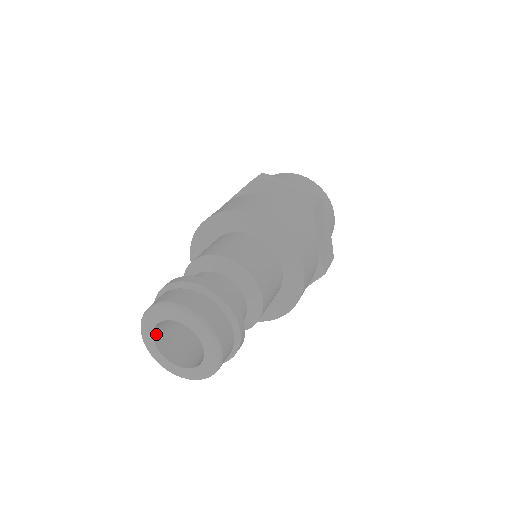
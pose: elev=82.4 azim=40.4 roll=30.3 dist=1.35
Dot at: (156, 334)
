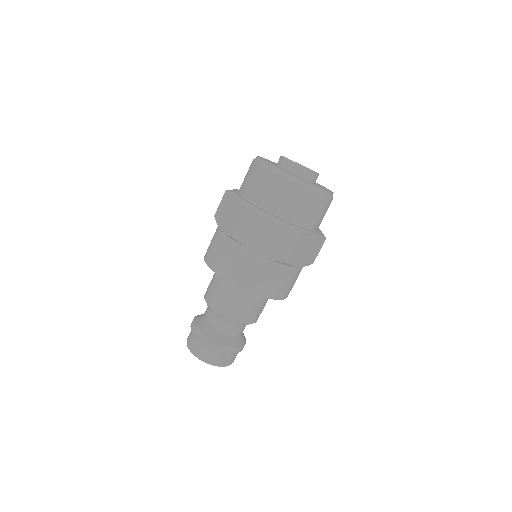
Dot at: occluded
